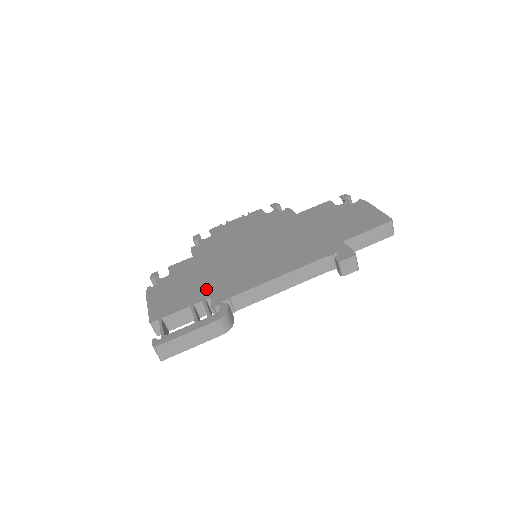
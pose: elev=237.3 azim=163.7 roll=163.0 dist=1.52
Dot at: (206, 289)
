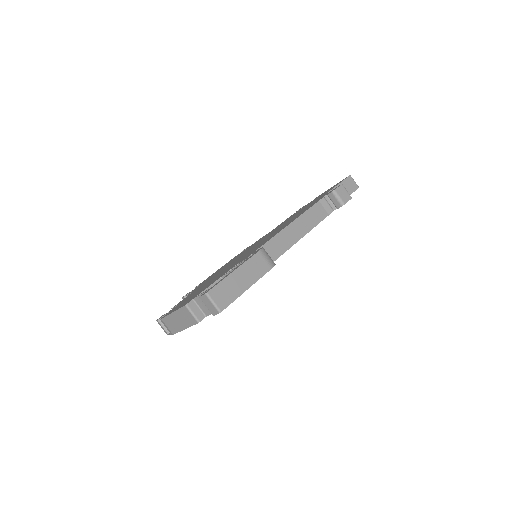
Dot at: (227, 270)
